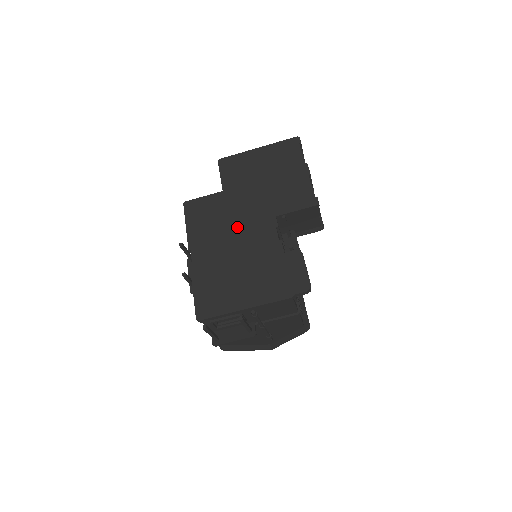
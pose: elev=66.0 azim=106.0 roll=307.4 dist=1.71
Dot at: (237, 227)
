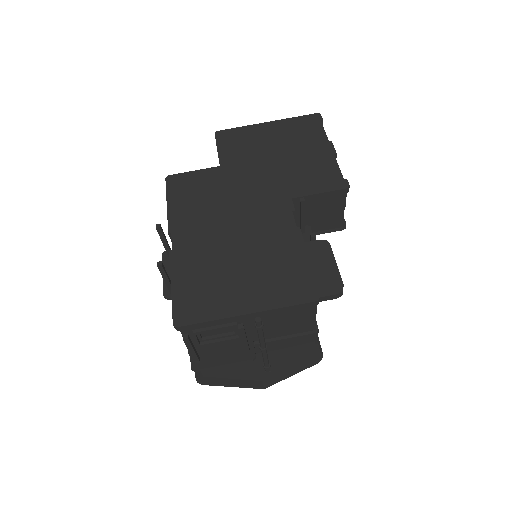
Dot at: (238, 208)
